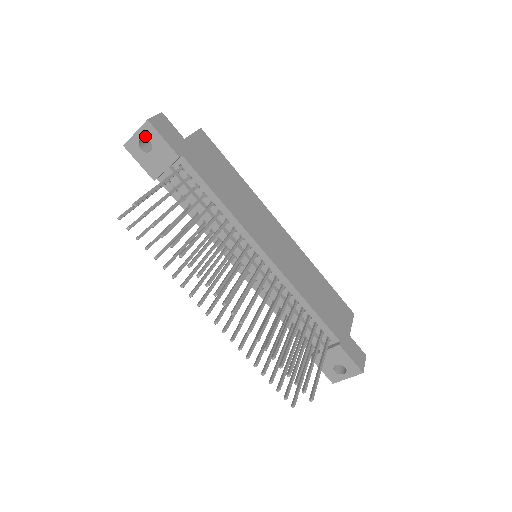
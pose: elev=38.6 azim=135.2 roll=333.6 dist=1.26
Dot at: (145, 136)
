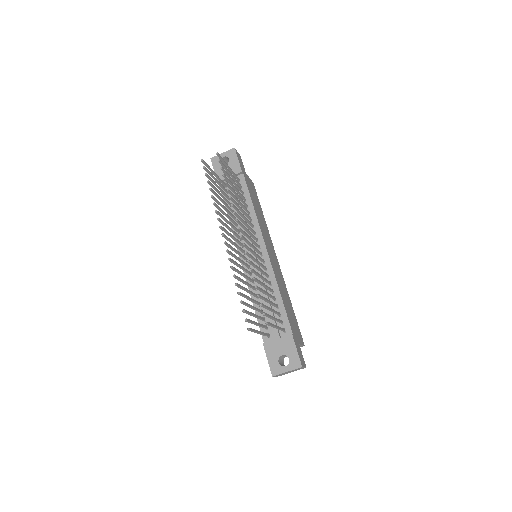
Dot at: (228, 156)
